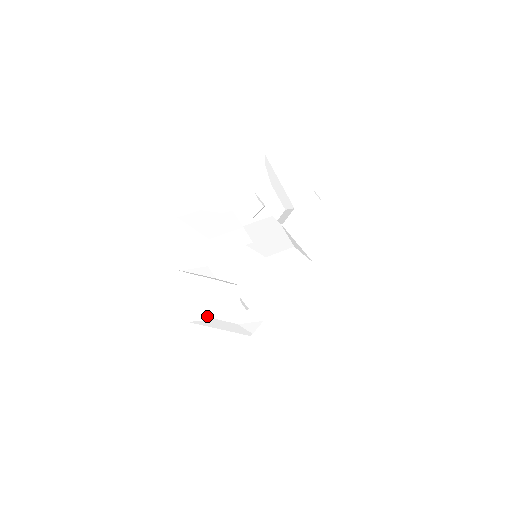
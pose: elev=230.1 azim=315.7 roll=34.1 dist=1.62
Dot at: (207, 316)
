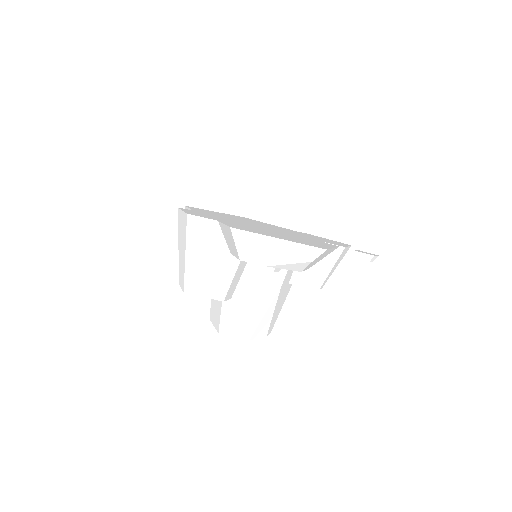
Dot at: occluded
